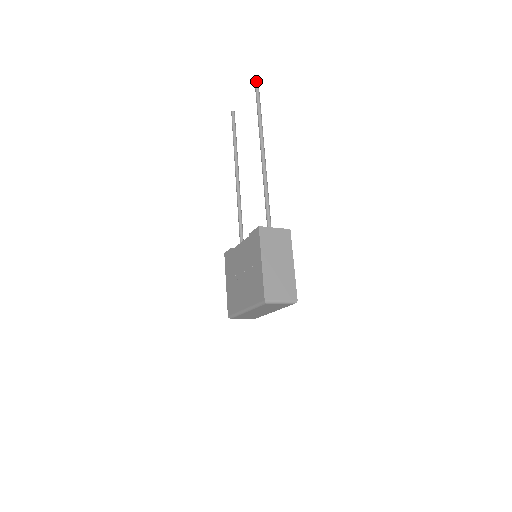
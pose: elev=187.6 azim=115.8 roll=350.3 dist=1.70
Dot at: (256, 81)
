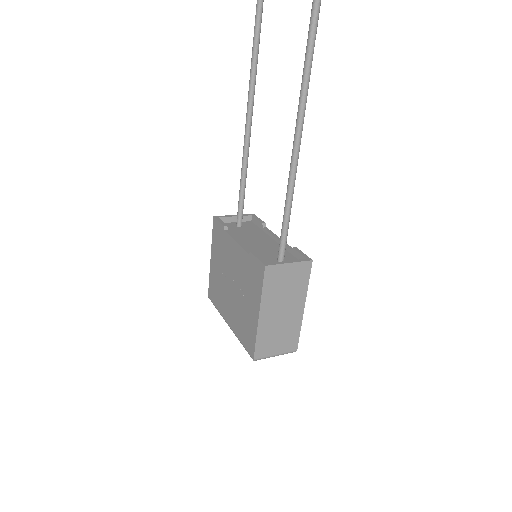
Dot at: out of frame
